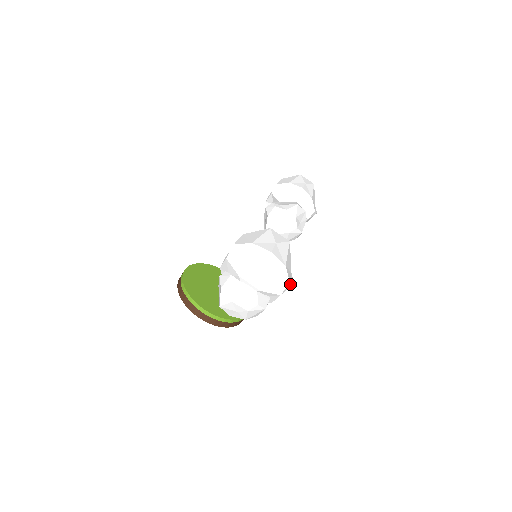
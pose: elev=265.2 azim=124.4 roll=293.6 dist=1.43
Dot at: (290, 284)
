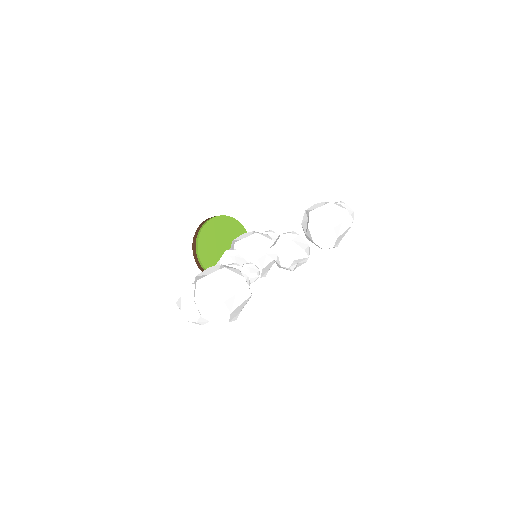
Dot at: (230, 321)
